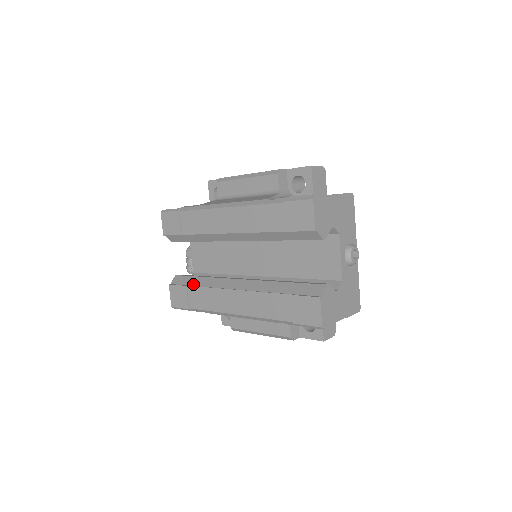
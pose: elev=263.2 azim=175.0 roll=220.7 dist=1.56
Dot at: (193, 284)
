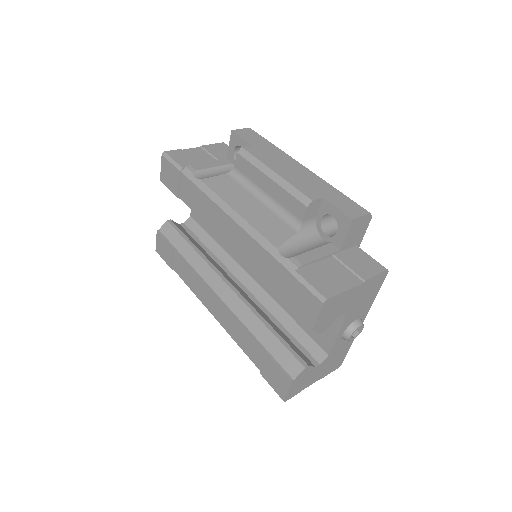
Dot at: (180, 250)
